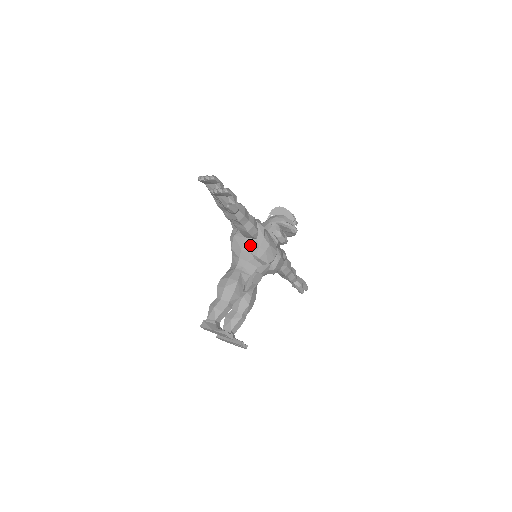
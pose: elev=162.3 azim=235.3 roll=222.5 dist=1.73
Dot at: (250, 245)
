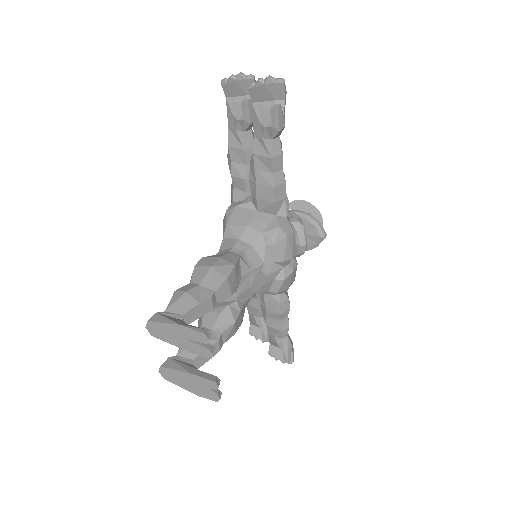
Dot at: (263, 221)
